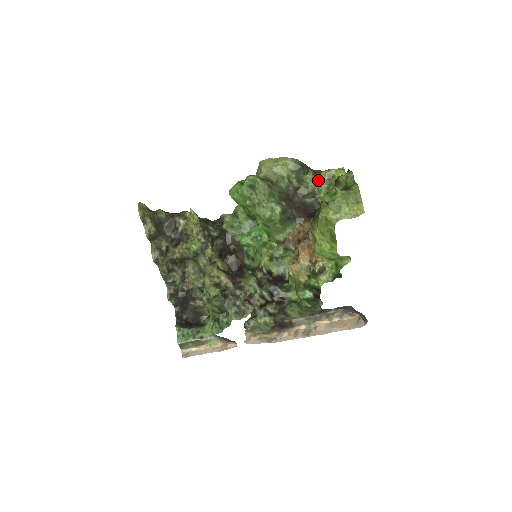
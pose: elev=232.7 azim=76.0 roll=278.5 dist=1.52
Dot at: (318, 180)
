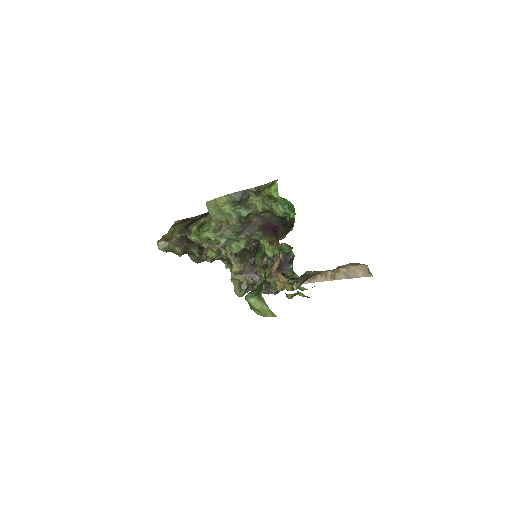
Dot at: (262, 198)
